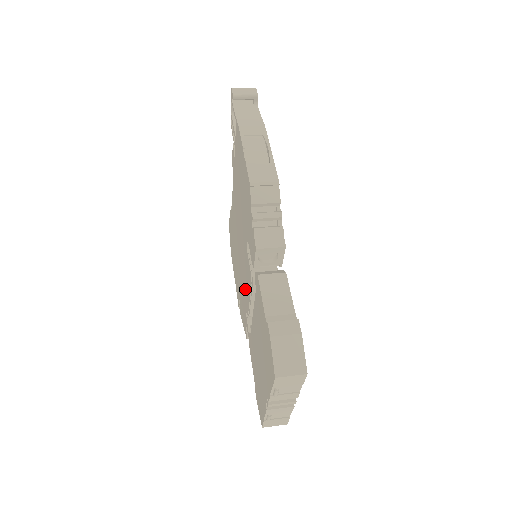
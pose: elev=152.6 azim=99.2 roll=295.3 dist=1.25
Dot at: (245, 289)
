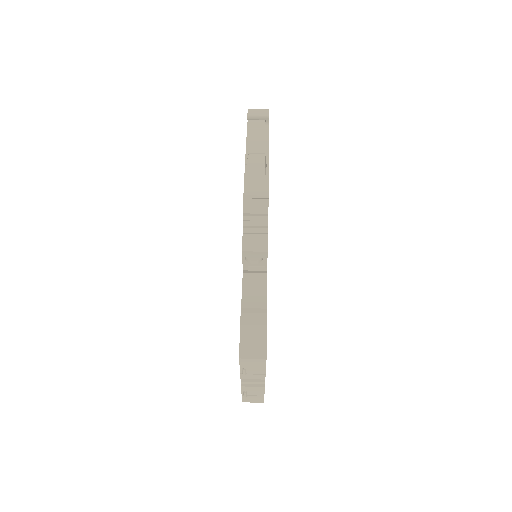
Dot at: occluded
